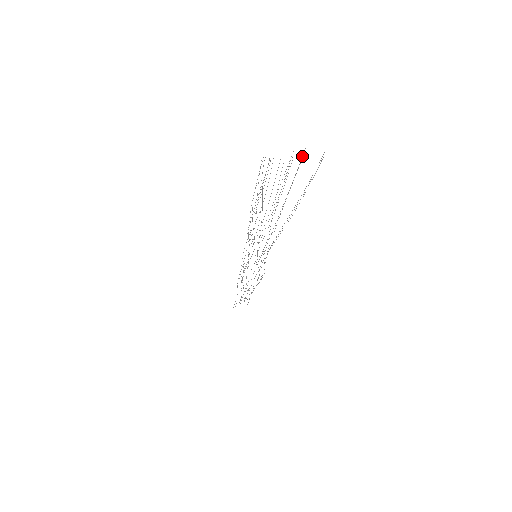
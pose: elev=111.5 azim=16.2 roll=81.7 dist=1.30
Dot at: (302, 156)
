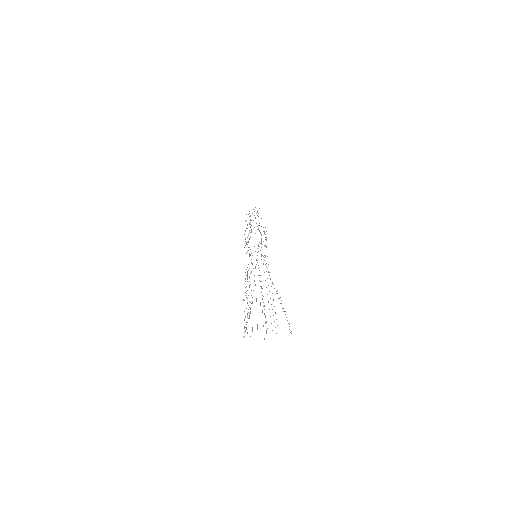
Dot at: occluded
